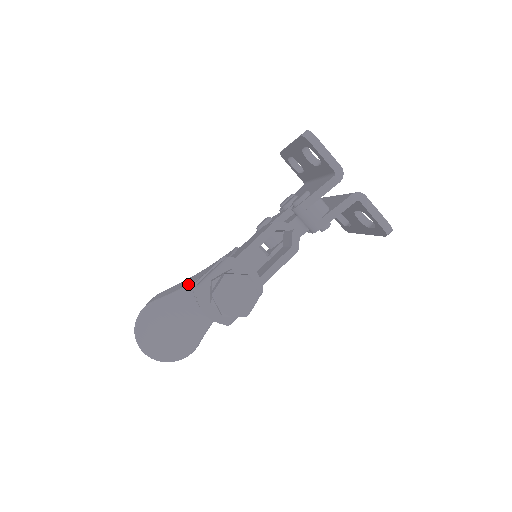
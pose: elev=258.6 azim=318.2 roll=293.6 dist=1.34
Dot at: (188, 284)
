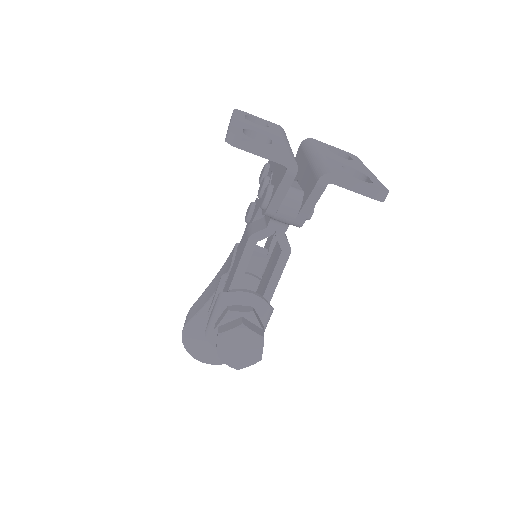
Dot at: (208, 300)
